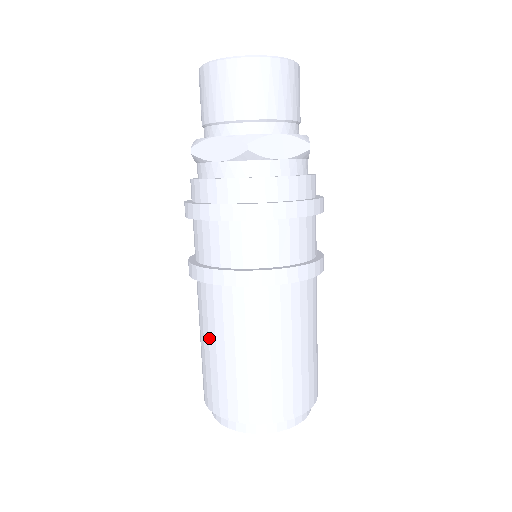
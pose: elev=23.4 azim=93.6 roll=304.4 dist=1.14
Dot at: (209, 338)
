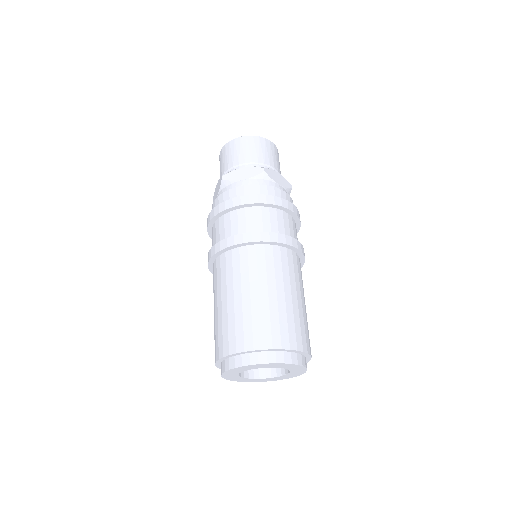
Dot at: (234, 290)
